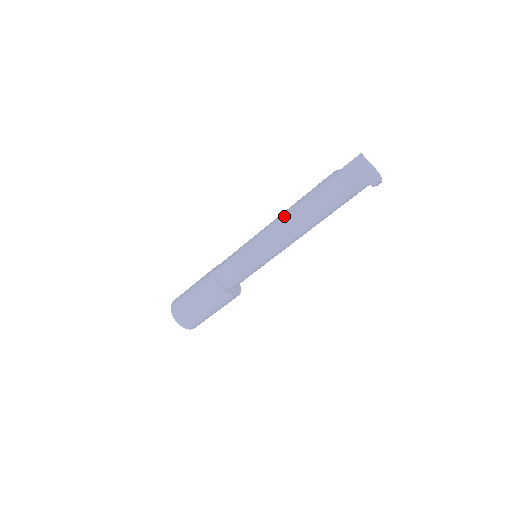
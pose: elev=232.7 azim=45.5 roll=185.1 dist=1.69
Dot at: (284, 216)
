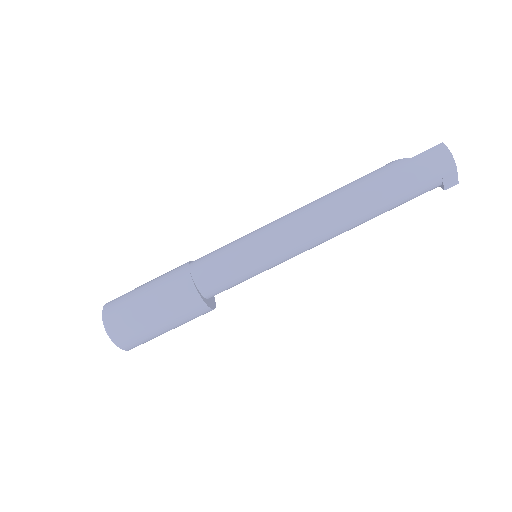
Dot at: (318, 206)
